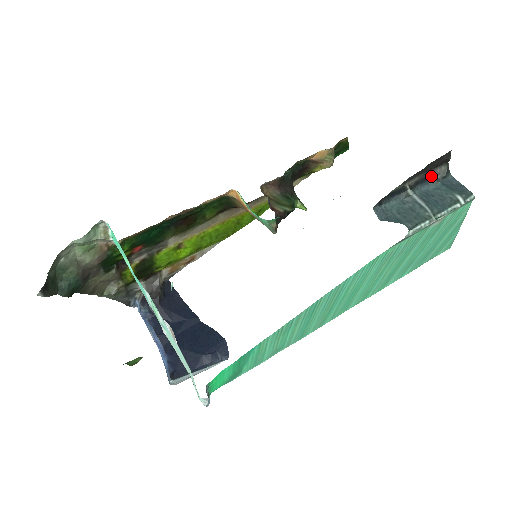
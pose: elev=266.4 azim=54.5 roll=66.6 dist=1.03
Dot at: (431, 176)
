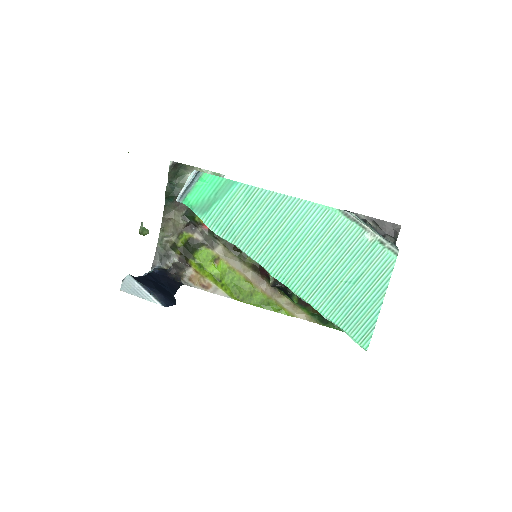
Dot at: (383, 236)
